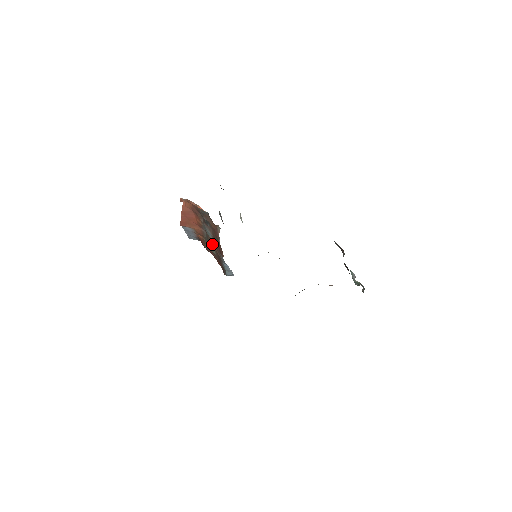
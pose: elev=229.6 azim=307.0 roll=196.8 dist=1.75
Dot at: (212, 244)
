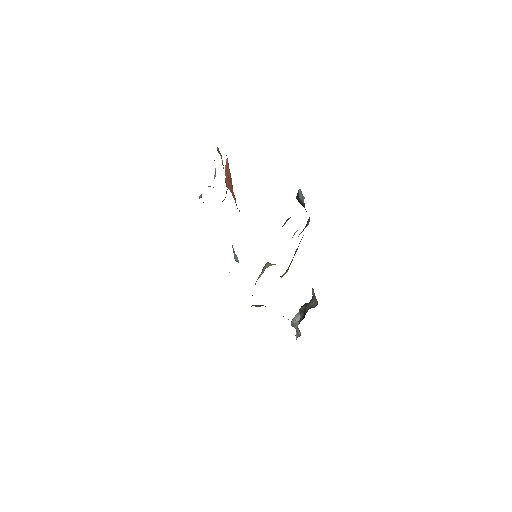
Dot at: occluded
